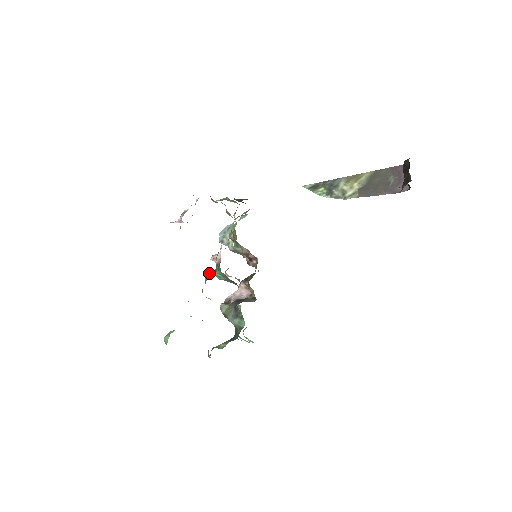
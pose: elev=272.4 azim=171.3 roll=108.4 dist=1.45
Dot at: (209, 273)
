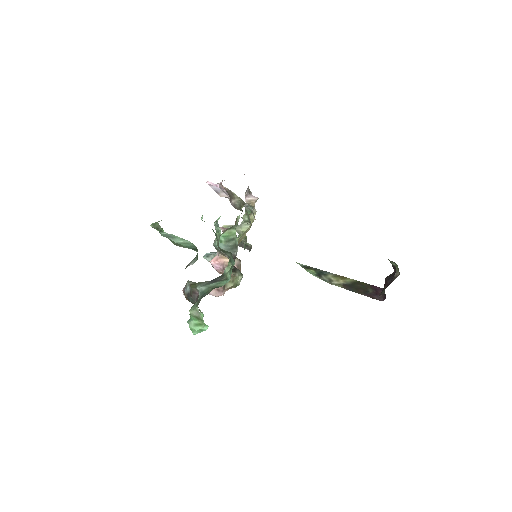
Dot at: occluded
